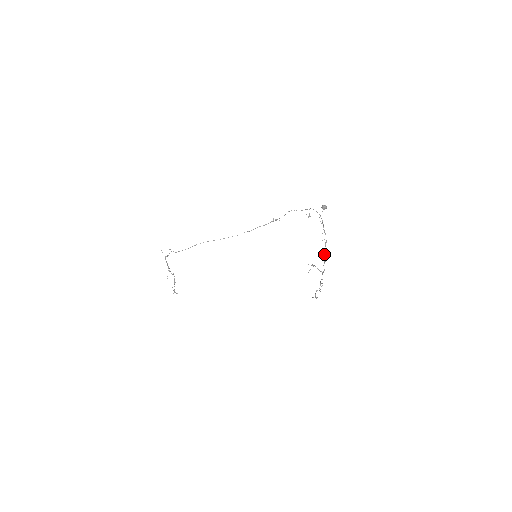
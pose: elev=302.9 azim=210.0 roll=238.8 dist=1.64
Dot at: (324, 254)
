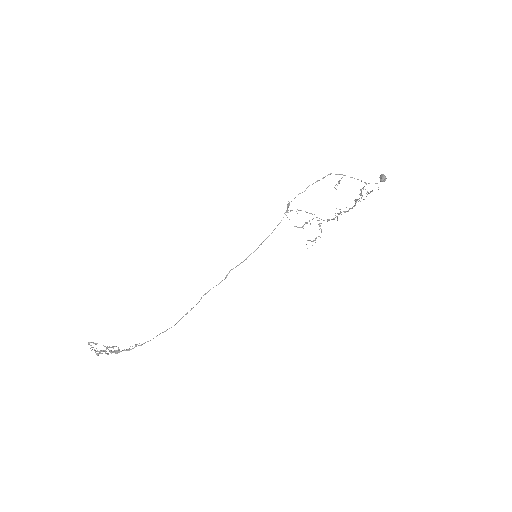
Dot at: (347, 211)
